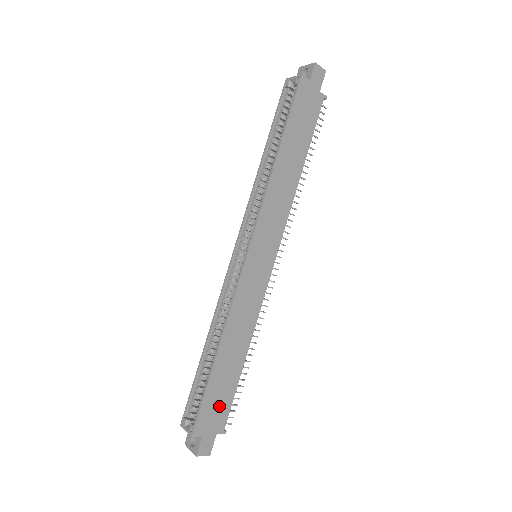
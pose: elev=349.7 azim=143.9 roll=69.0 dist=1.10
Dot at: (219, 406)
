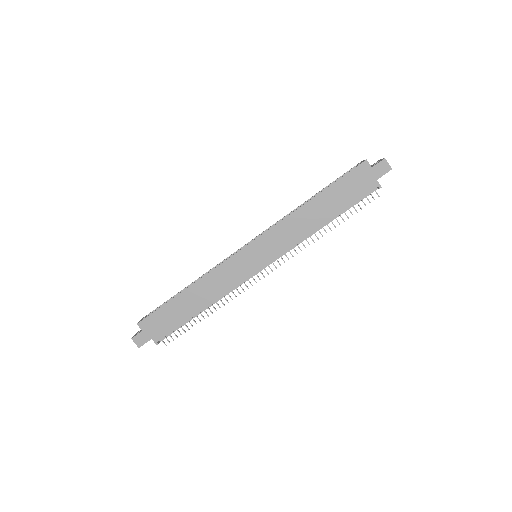
Dot at: (165, 323)
